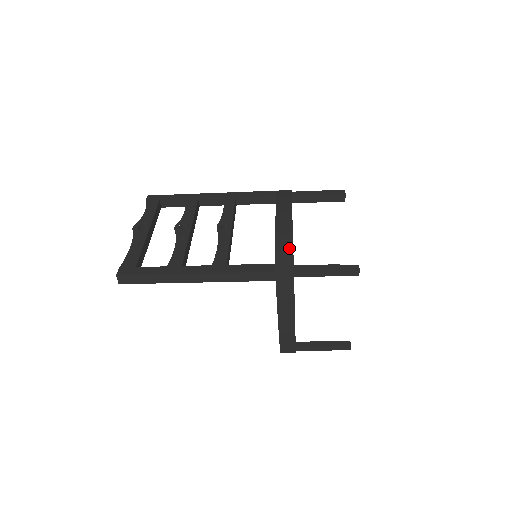
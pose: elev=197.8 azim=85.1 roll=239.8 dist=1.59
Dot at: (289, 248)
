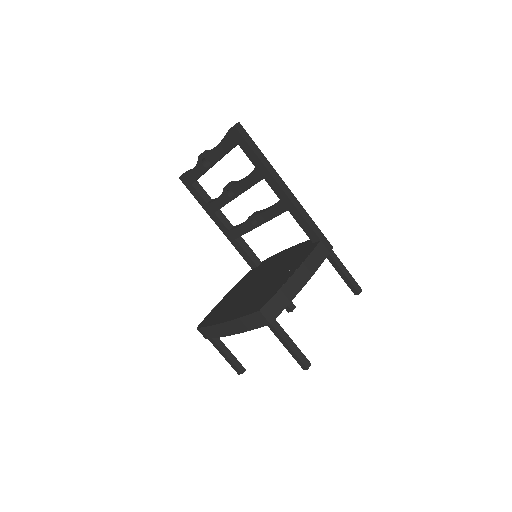
Dot at: occluded
